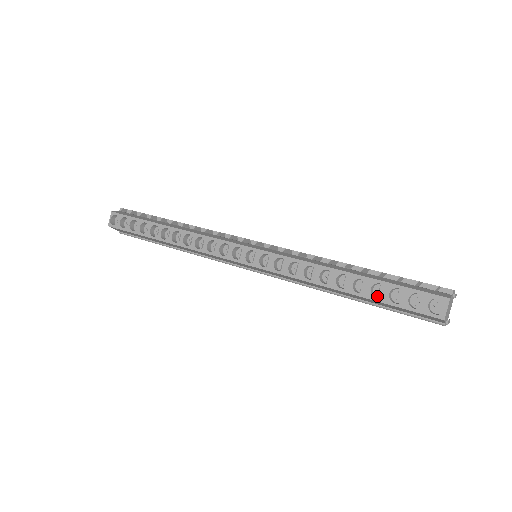
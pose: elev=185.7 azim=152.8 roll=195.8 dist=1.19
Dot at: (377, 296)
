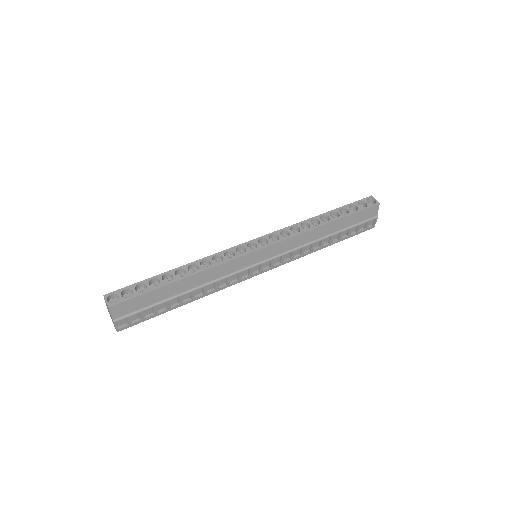
Dot at: (344, 218)
